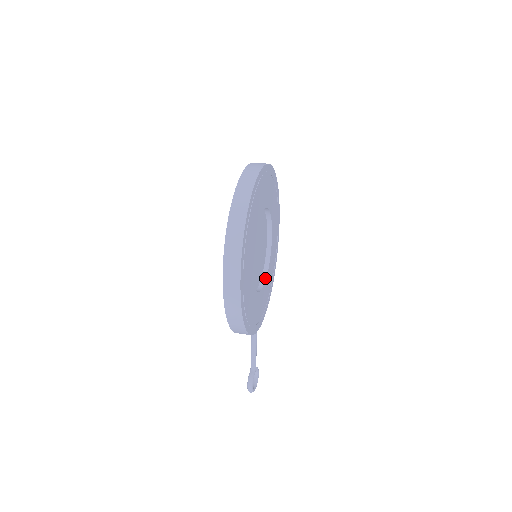
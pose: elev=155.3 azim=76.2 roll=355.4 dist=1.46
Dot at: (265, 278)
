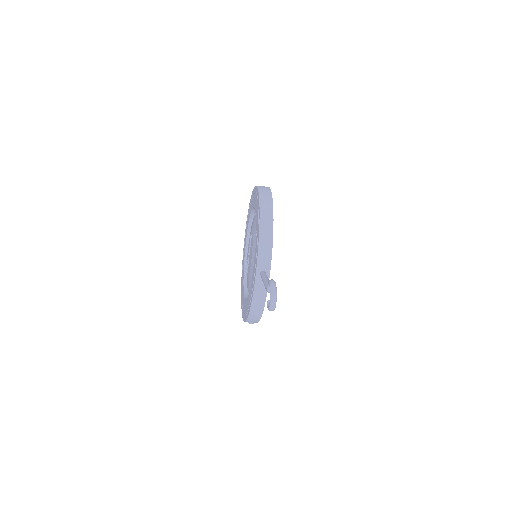
Dot at: occluded
